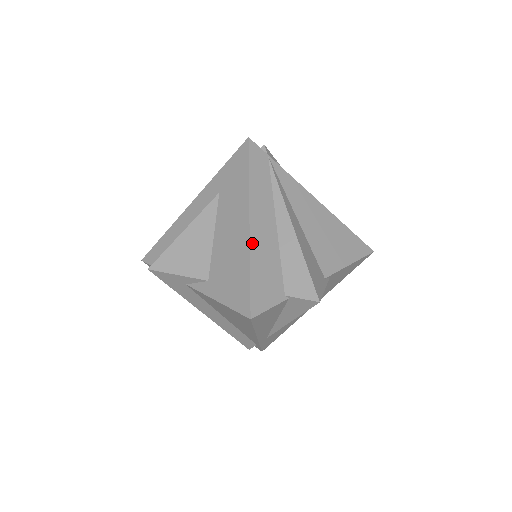
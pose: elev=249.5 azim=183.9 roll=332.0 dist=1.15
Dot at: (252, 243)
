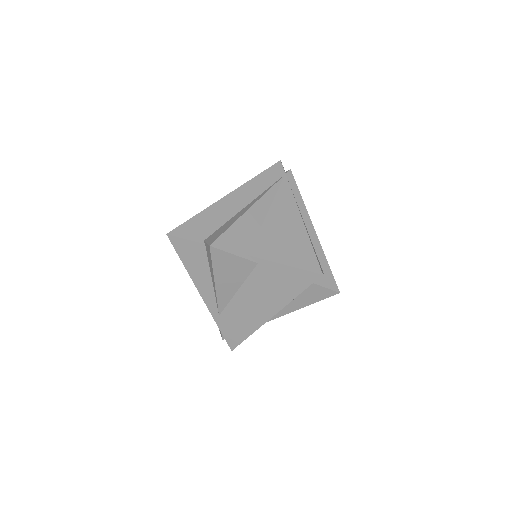
Dot at: (215, 204)
